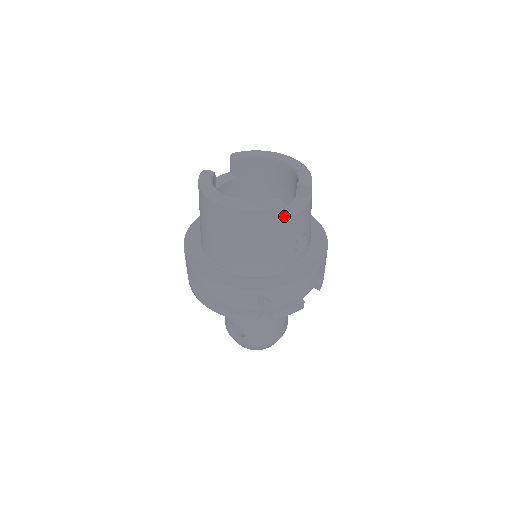
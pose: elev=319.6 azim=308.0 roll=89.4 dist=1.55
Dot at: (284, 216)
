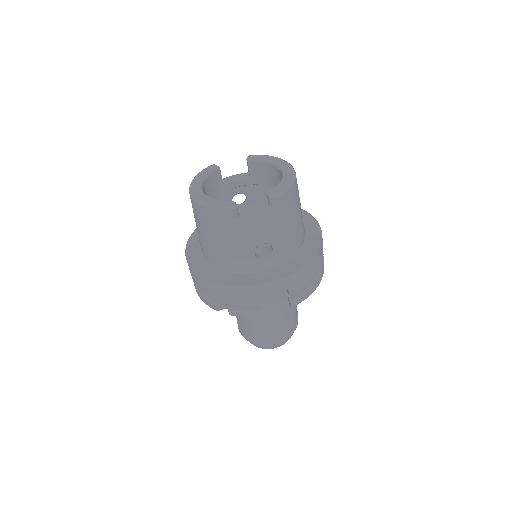
Dot at: (235, 219)
